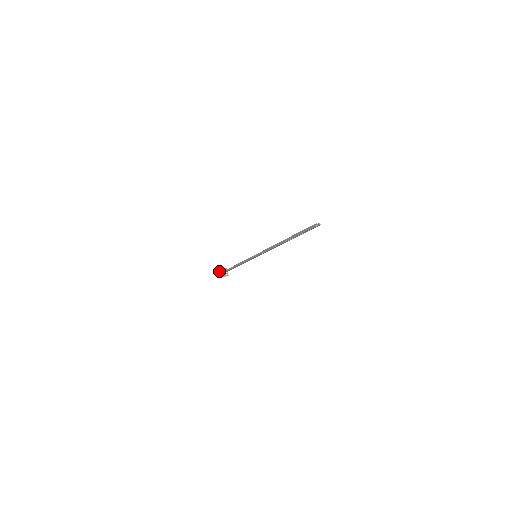
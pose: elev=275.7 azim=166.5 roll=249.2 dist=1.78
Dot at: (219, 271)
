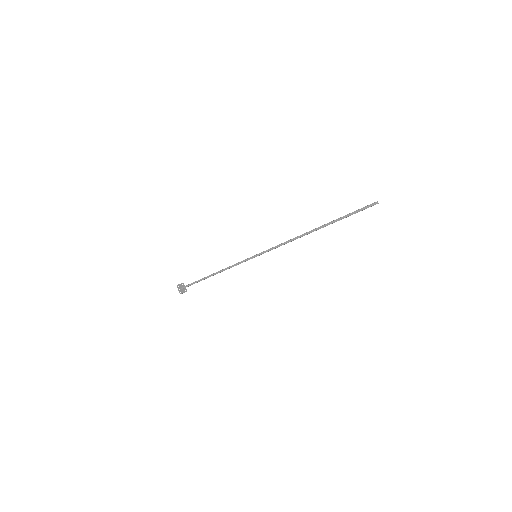
Dot at: (178, 287)
